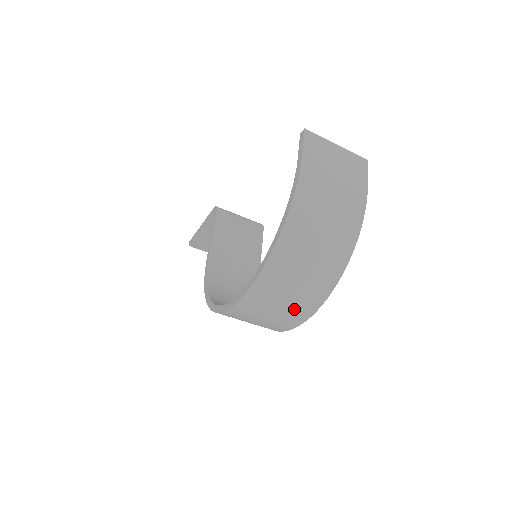
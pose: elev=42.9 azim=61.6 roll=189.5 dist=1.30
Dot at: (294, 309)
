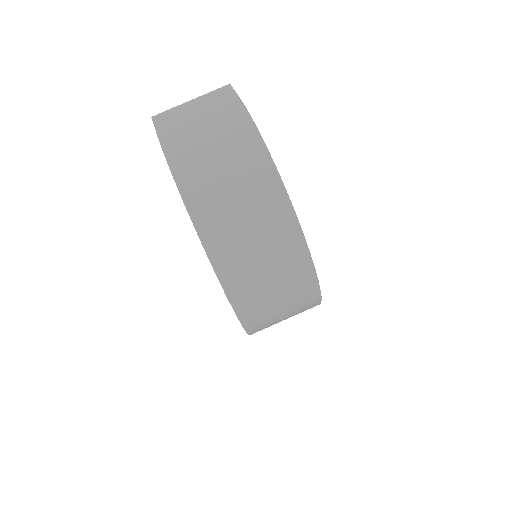
Dot at: (284, 261)
